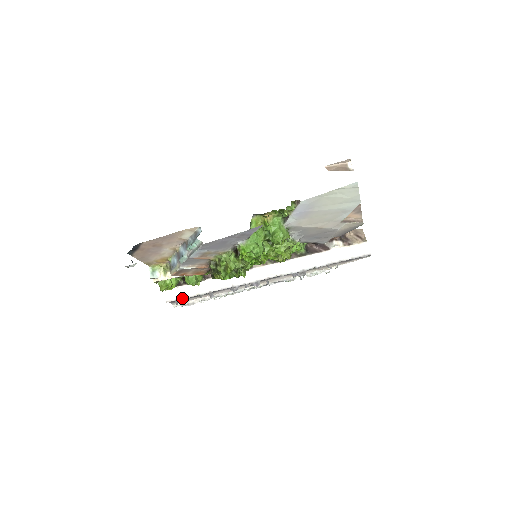
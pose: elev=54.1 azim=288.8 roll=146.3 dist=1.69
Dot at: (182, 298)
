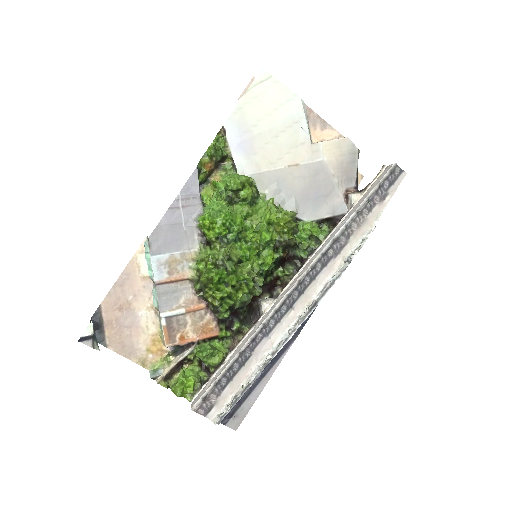
Dot at: (209, 389)
